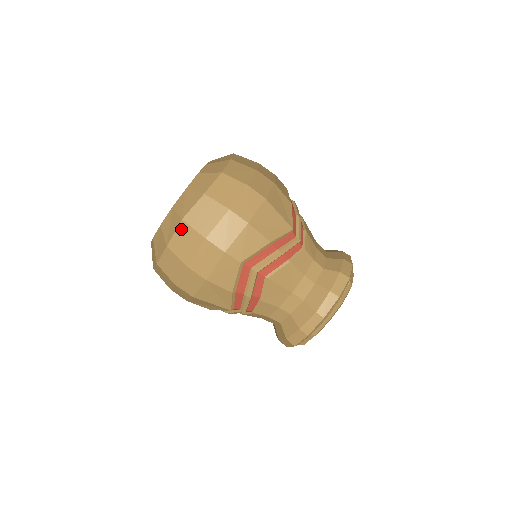
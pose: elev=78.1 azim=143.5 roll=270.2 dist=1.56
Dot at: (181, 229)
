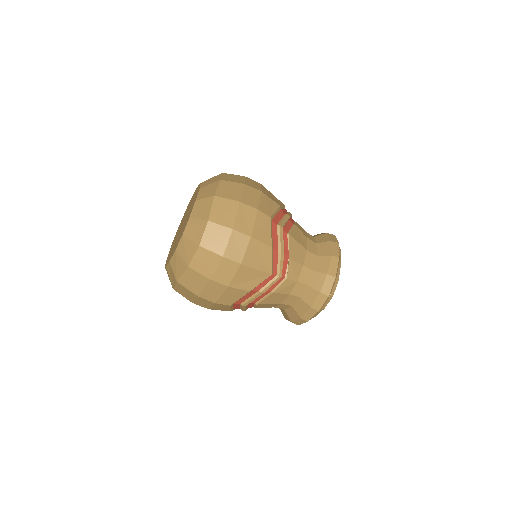
Dot at: (216, 203)
